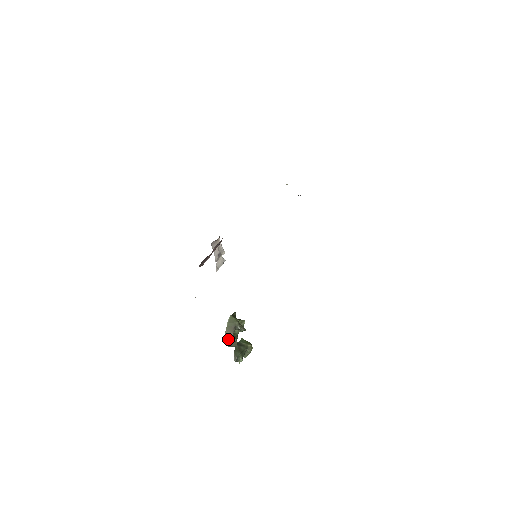
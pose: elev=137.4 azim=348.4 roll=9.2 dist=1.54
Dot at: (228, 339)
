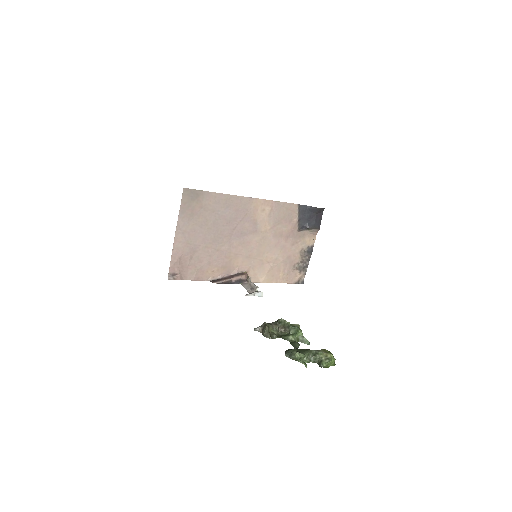
Dot at: (258, 327)
